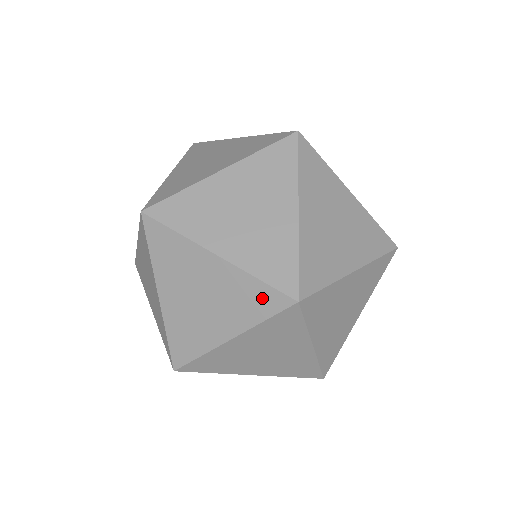
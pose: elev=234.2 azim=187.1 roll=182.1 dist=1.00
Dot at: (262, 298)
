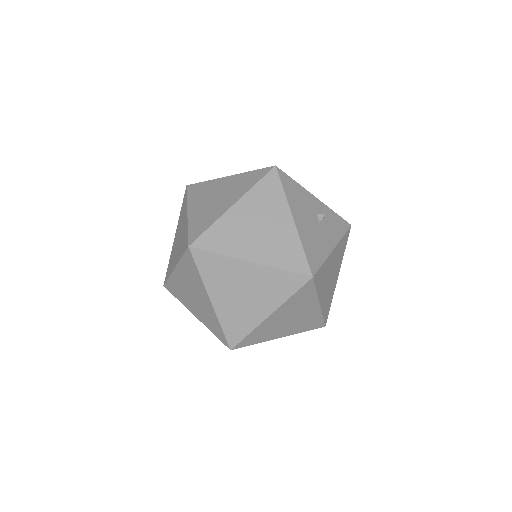
Dot at: (189, 264)
